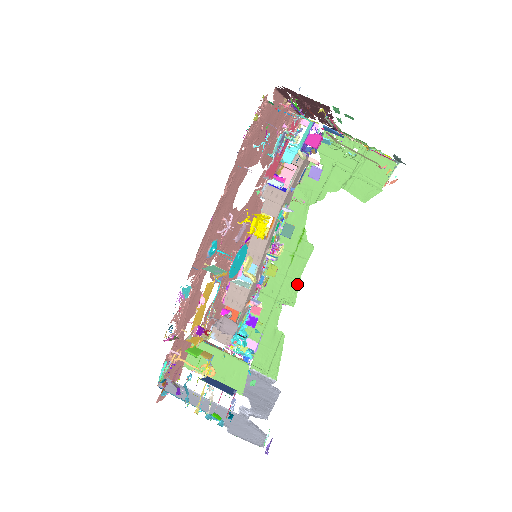
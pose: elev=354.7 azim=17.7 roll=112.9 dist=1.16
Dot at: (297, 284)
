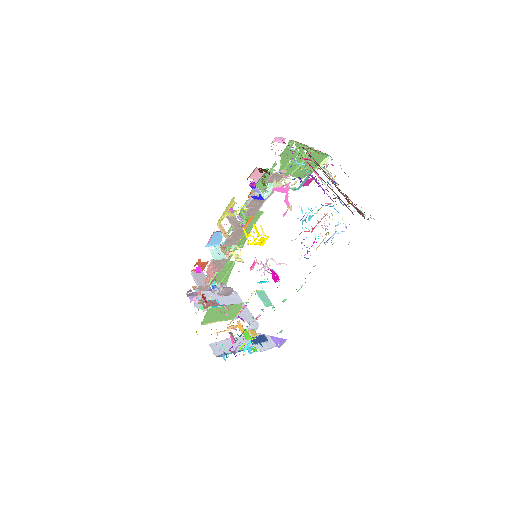
Dot at: occluded
